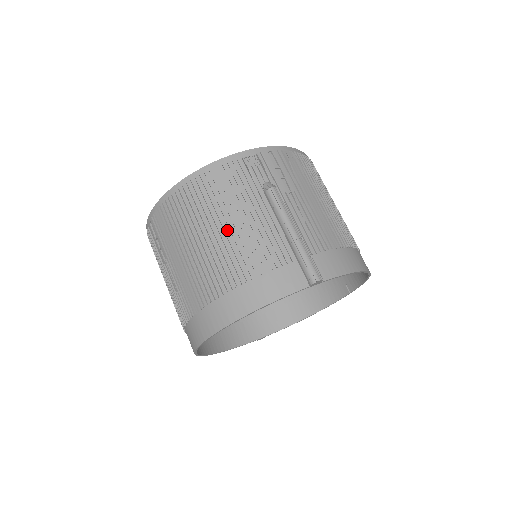
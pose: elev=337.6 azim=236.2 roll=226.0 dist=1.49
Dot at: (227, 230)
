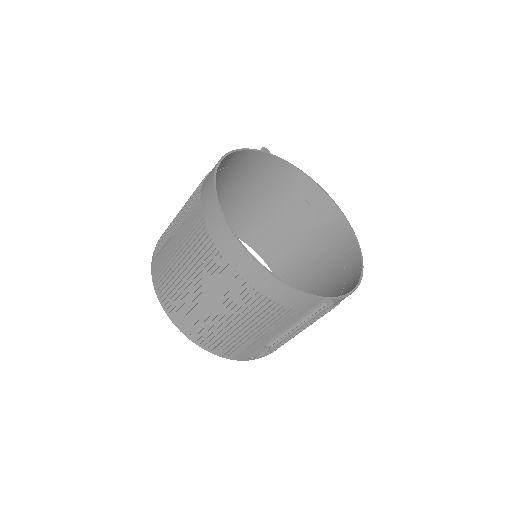
Dot at: occluded
